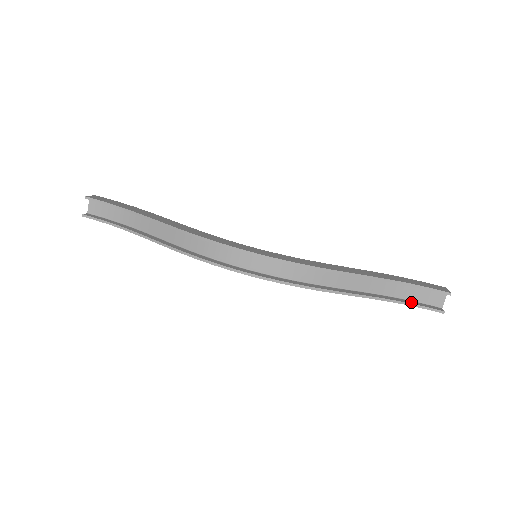
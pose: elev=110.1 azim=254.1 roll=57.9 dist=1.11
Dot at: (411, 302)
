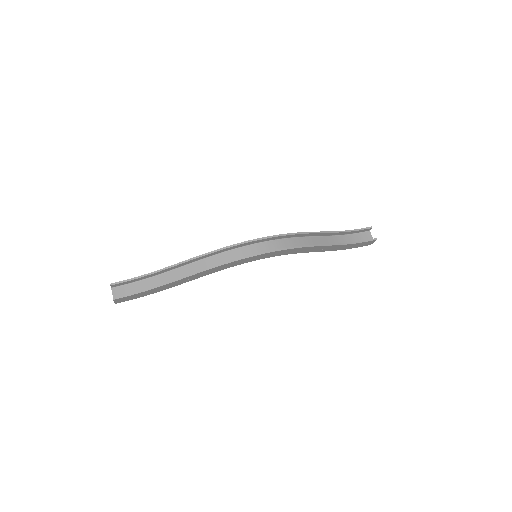
Dot at: (357, 242)
